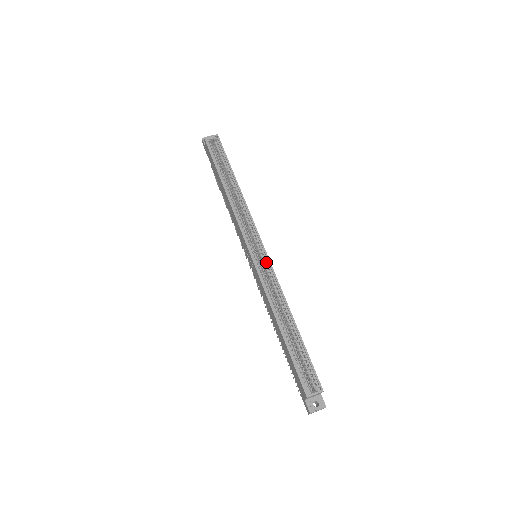
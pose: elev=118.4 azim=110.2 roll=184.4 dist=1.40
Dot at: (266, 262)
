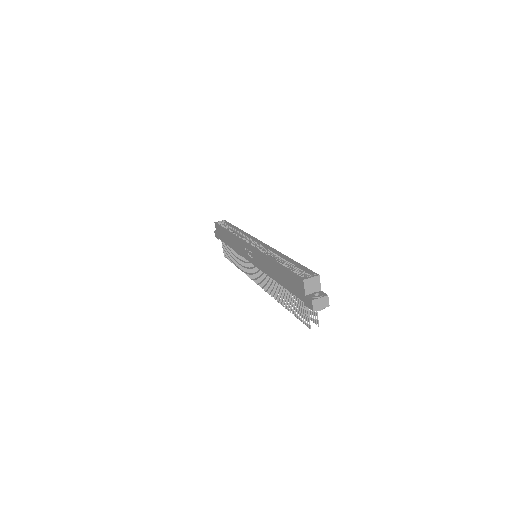
Dot at: (262, 245)
